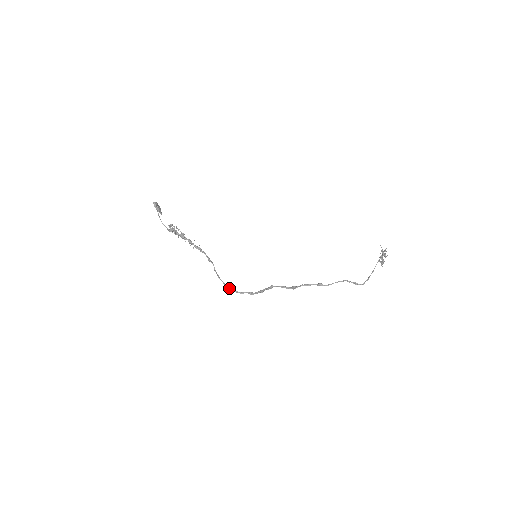
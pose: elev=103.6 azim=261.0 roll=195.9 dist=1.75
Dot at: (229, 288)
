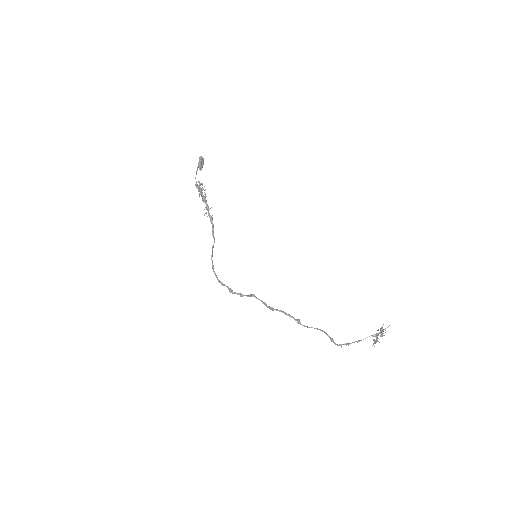
Dot at: (214, 272)
